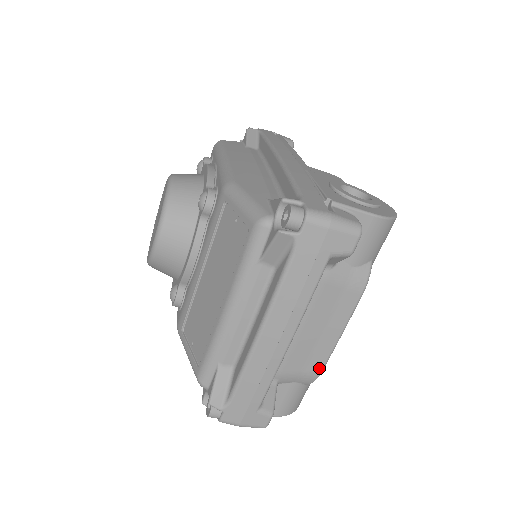
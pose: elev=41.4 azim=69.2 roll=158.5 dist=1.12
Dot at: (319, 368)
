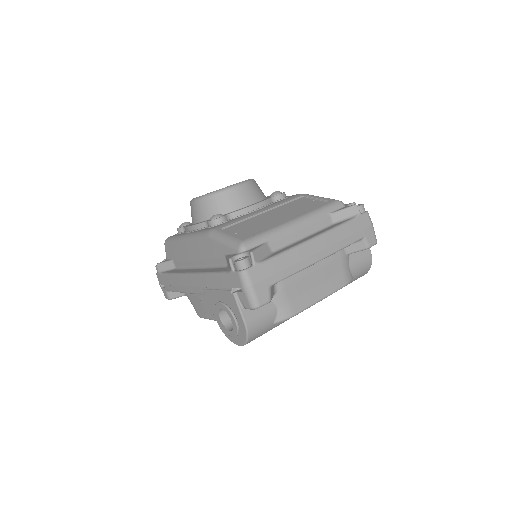
Dot at: (297, 310)
